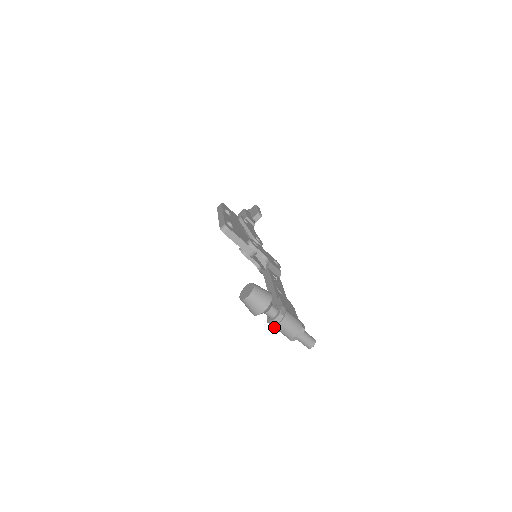
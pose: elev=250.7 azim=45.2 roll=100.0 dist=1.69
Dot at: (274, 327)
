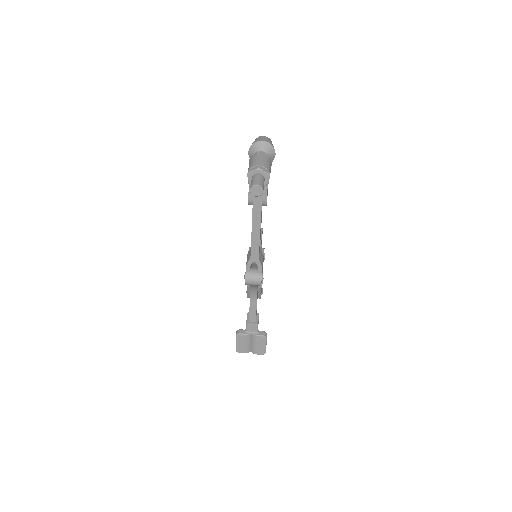
Dot at: (251, 160)
